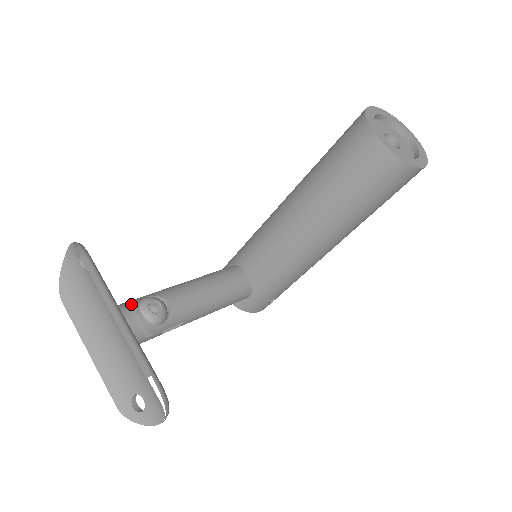
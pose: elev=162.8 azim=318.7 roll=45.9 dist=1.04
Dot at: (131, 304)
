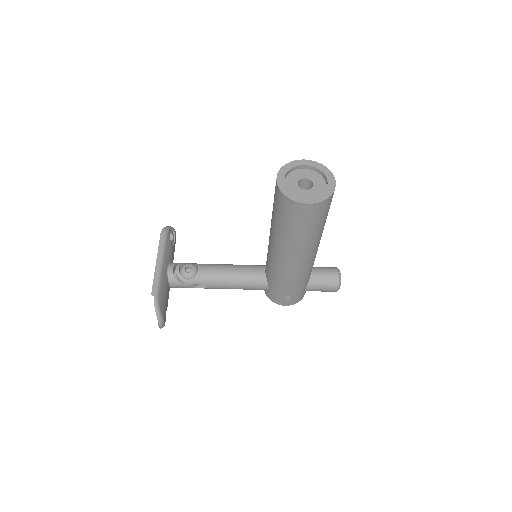
Dot at: (180, 264)
